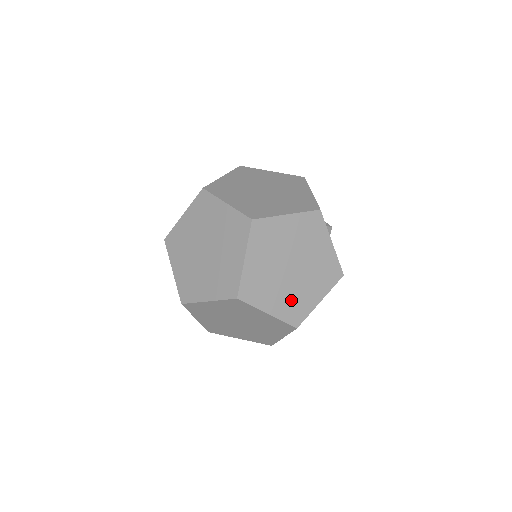
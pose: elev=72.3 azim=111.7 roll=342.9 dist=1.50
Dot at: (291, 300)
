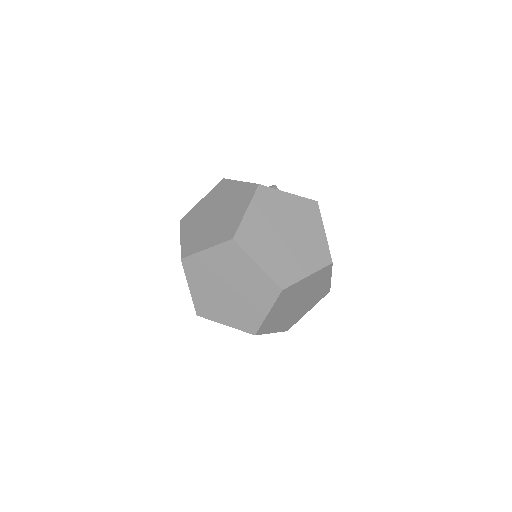
Dot at: (309, 252)
